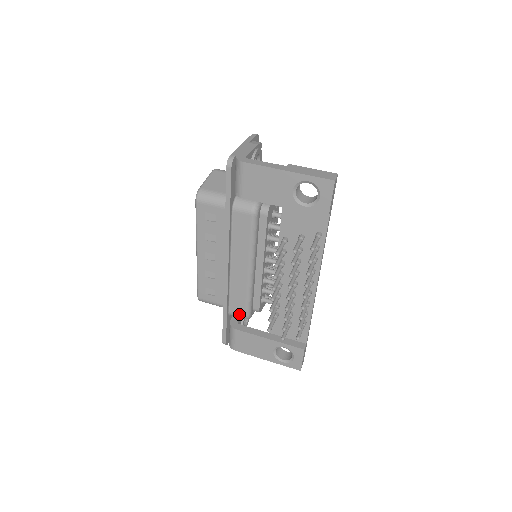
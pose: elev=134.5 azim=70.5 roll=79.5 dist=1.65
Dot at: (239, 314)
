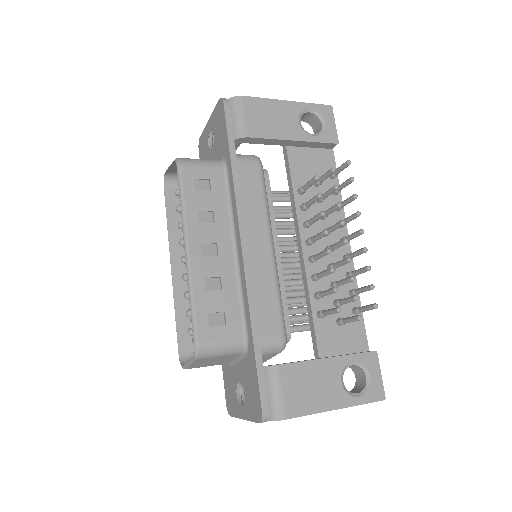
Dot at: (273, 336)
